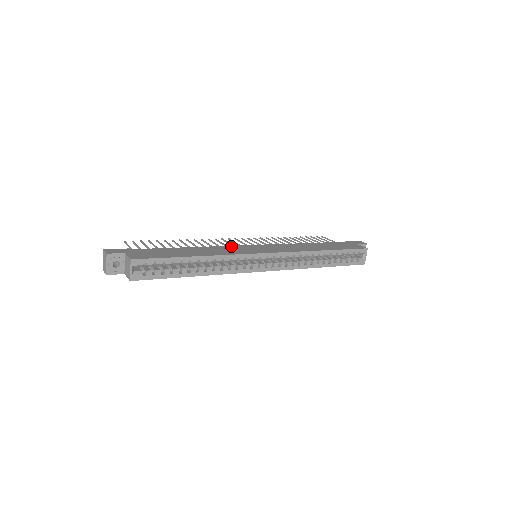
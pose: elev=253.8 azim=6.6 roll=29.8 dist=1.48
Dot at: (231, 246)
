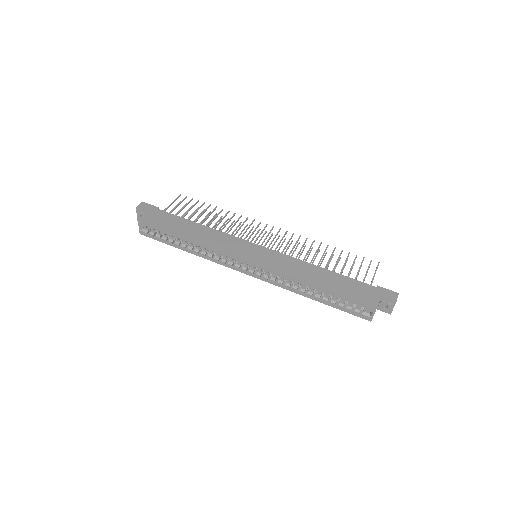
Dot at: (236, 238)
